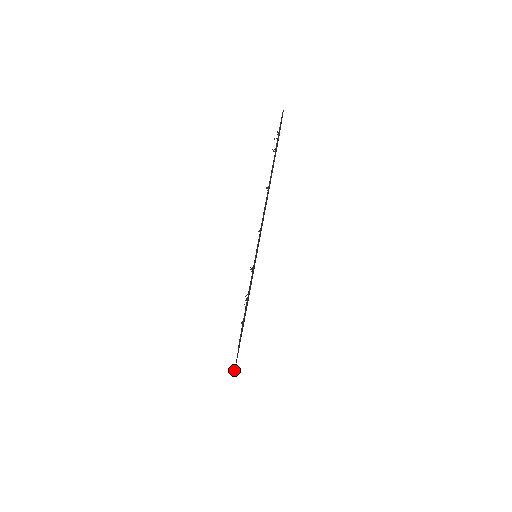
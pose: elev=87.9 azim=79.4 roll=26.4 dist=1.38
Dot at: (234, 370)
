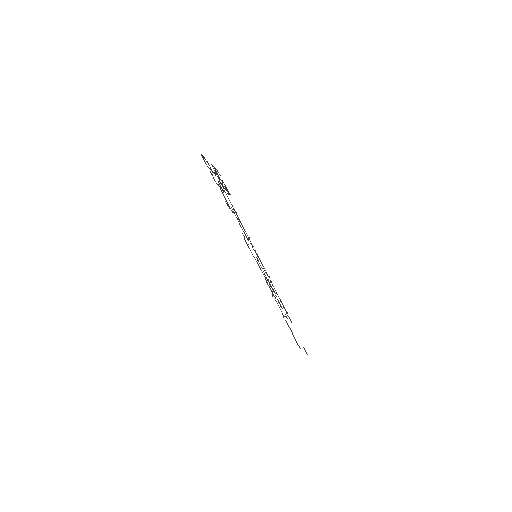
Dot at: occluded
